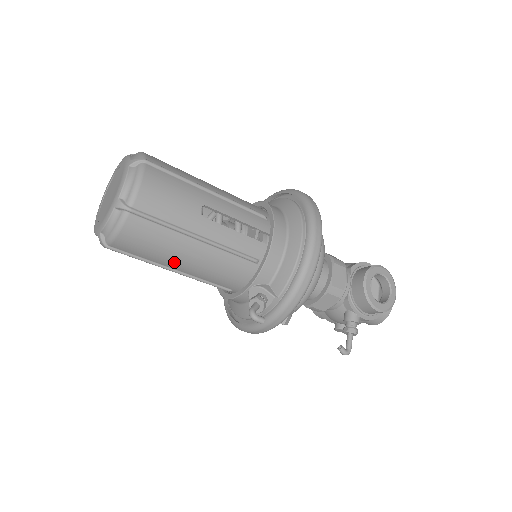
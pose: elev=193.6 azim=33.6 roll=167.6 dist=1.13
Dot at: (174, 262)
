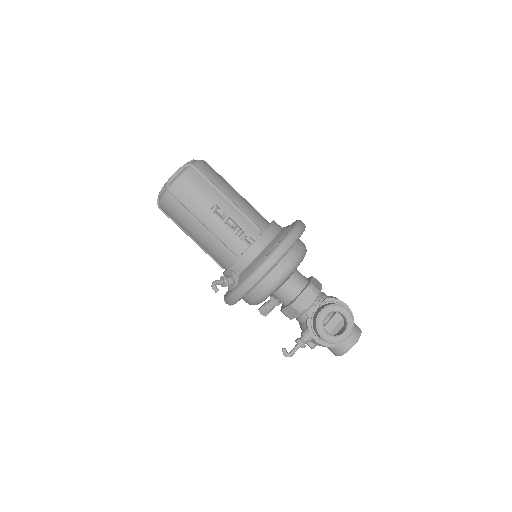
Dot at: (190, 232)
